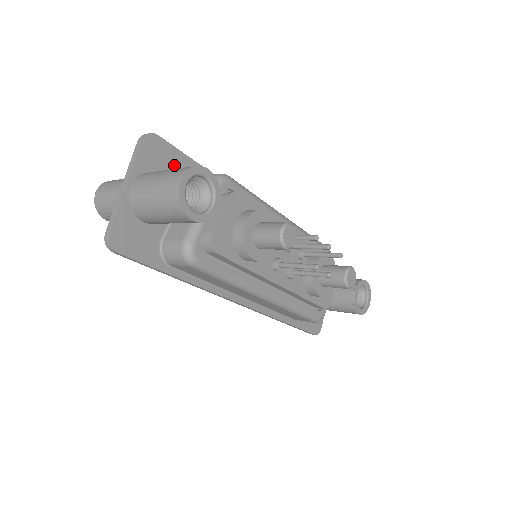
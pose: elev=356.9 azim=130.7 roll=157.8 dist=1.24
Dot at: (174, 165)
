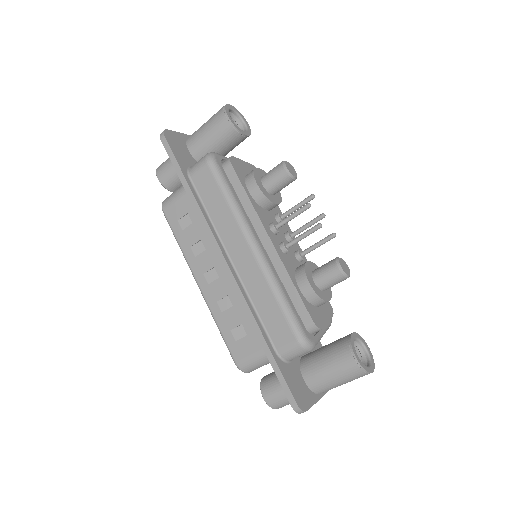
Dot at: occluded
